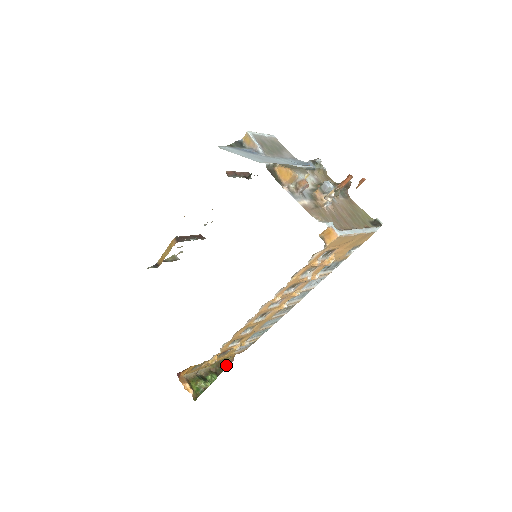
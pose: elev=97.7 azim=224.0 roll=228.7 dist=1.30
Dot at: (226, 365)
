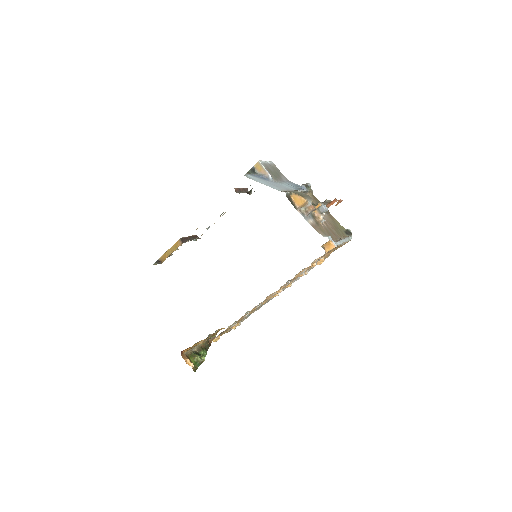
Dot at: (210, 341)
